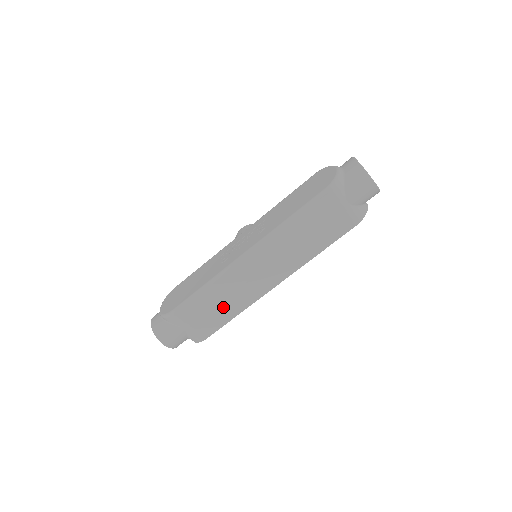
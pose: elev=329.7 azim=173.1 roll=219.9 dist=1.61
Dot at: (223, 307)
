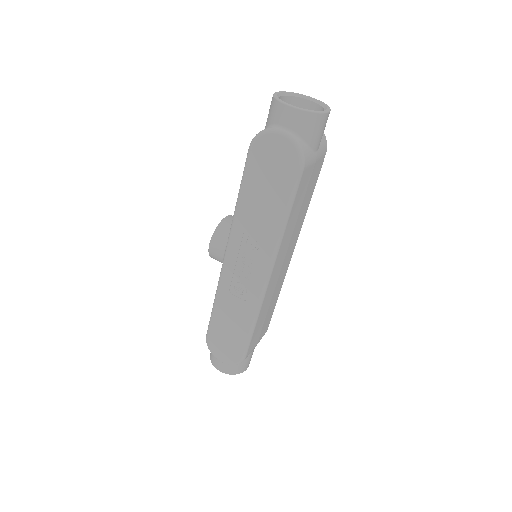
Dot at: (269, 310)
